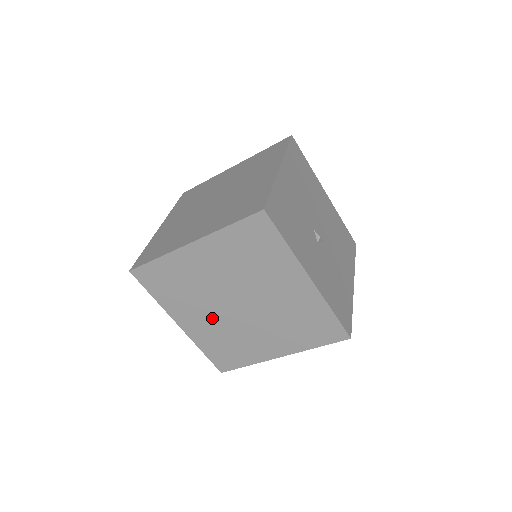
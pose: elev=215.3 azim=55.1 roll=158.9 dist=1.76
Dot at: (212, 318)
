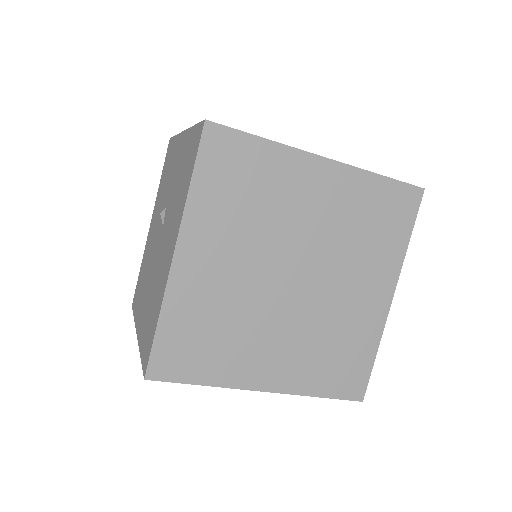
Dot at: occluded
